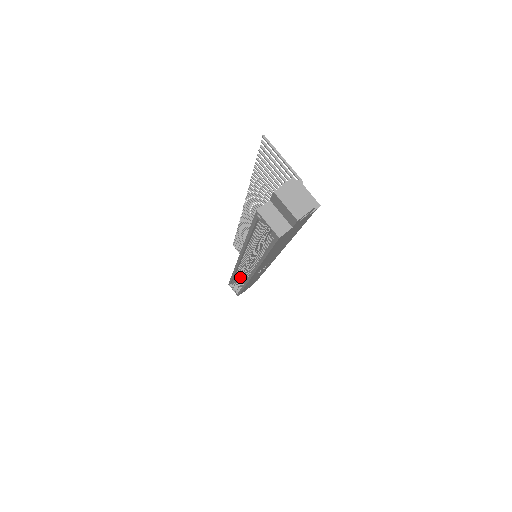
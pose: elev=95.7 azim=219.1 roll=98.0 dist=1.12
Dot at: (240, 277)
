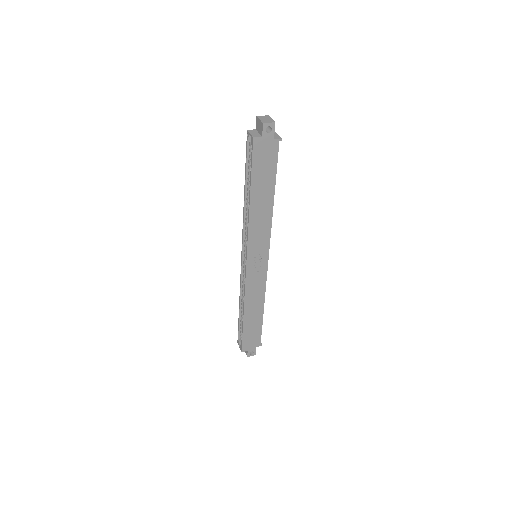
Dot at: occluded
